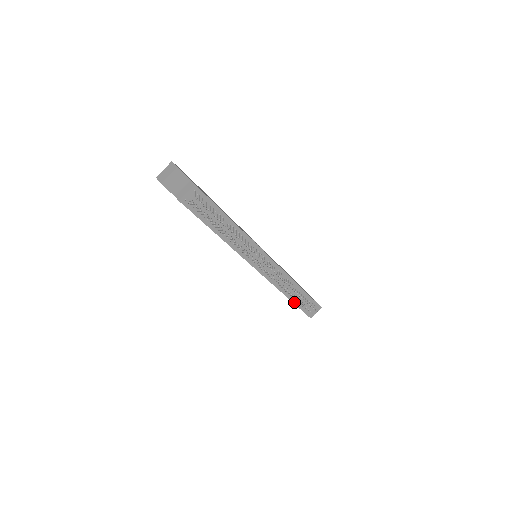
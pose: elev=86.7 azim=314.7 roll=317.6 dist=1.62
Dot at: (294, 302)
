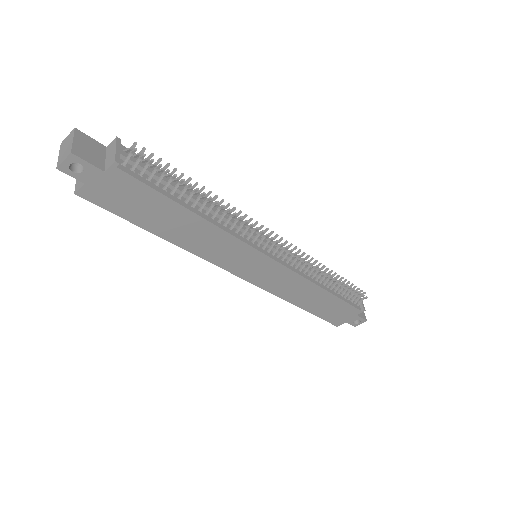
Dot at: (339, 297)
